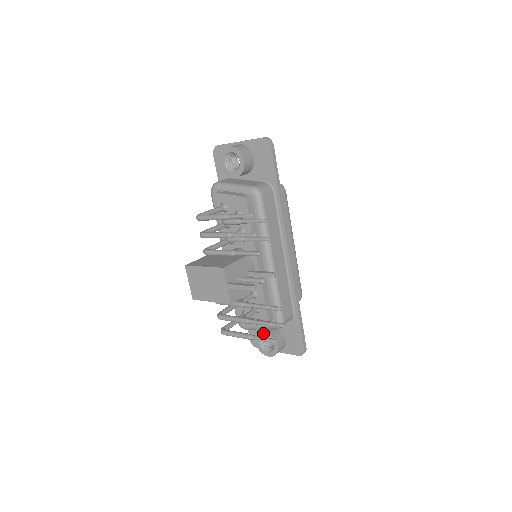
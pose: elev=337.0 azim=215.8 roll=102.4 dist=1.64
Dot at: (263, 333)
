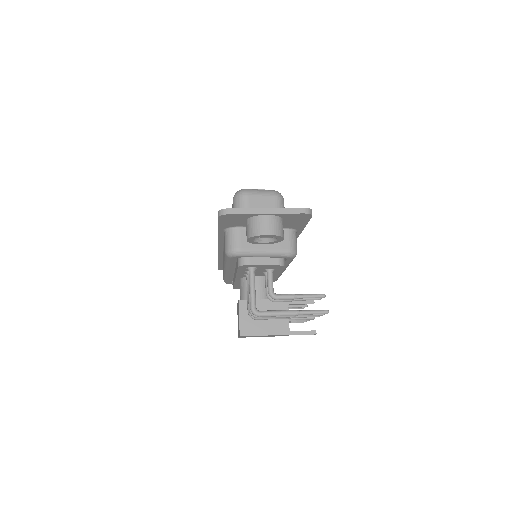
Dot at: occluded
